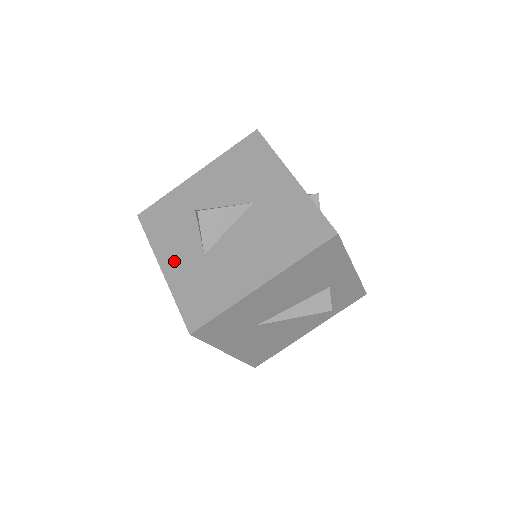
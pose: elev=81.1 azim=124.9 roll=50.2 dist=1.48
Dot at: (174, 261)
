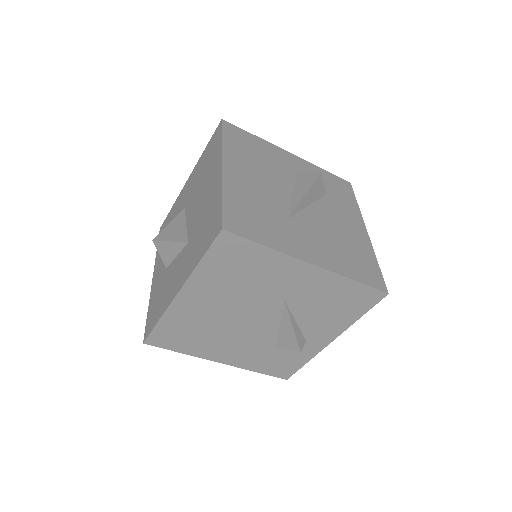
Dot at: (179, 278)
